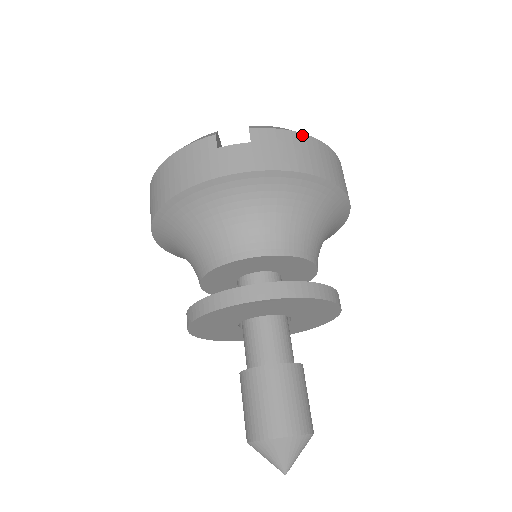
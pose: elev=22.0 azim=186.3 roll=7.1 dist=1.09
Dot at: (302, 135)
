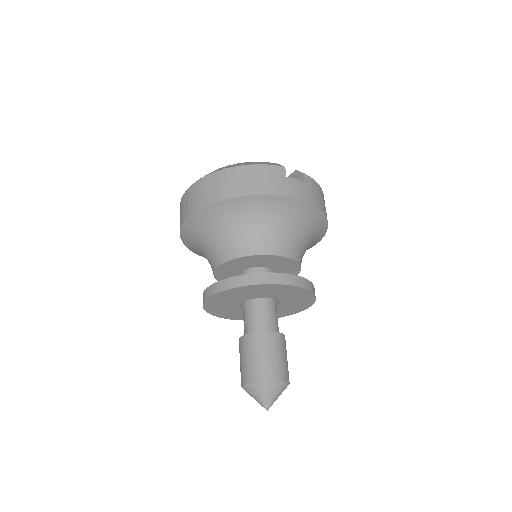
Dot at: occluded
